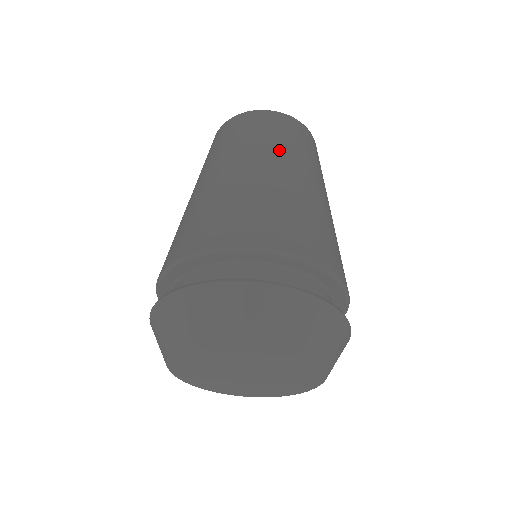
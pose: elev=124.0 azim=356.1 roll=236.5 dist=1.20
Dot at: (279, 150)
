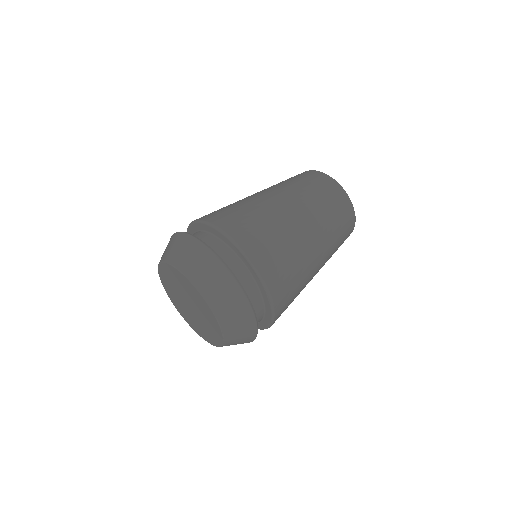
Dot at: (302, 197)
